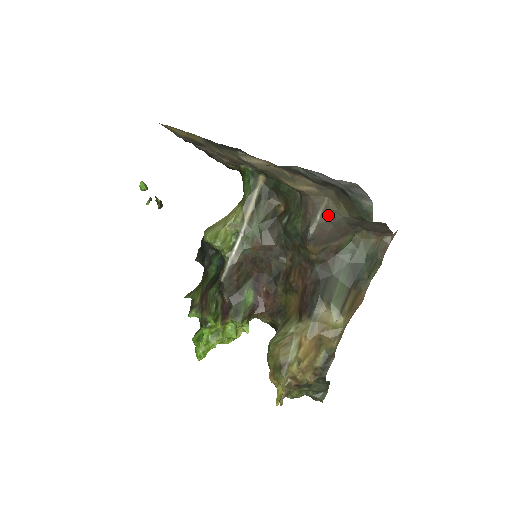
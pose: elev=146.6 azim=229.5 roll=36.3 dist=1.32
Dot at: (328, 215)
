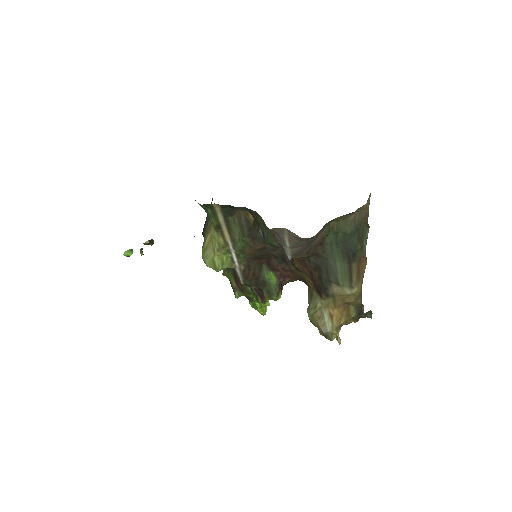
Dot at: (295, 239)
